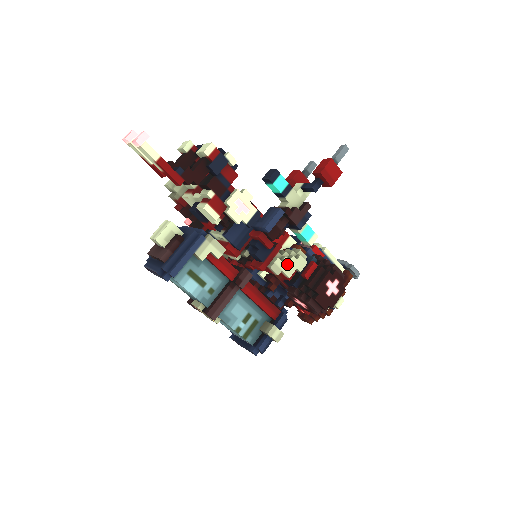
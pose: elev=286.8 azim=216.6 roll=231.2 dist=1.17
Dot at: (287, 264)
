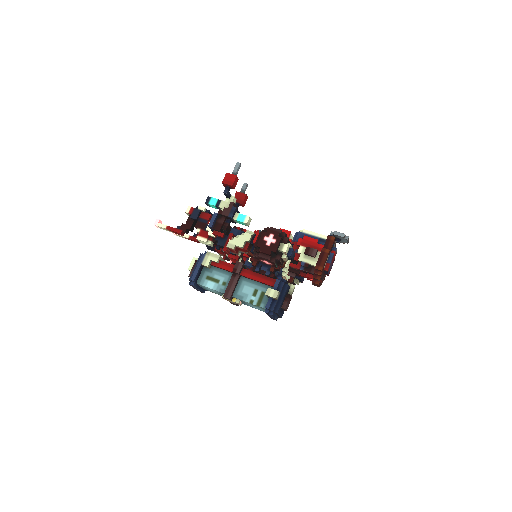
Dot at: (237, 241)
